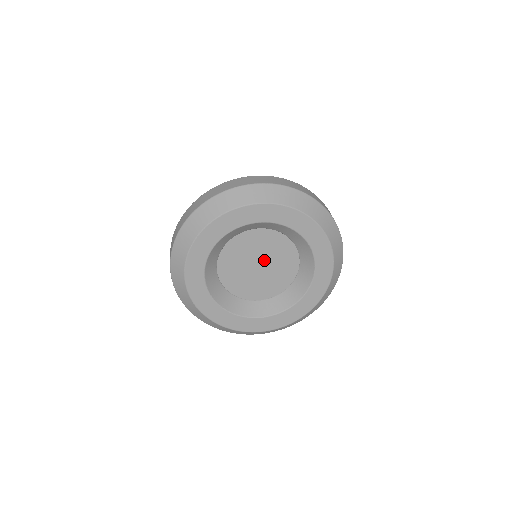
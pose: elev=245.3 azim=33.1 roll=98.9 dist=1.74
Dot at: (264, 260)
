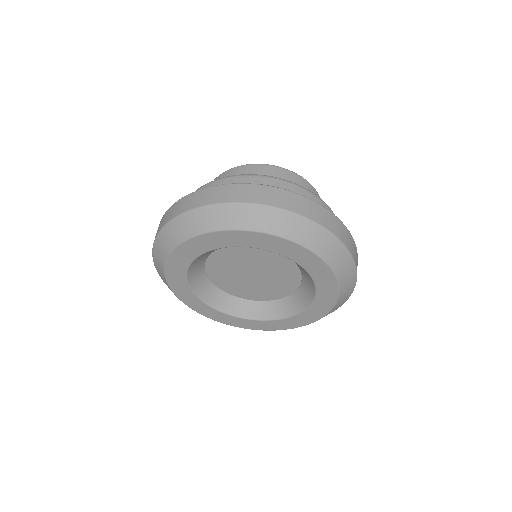
Dot at: (260, 271)
